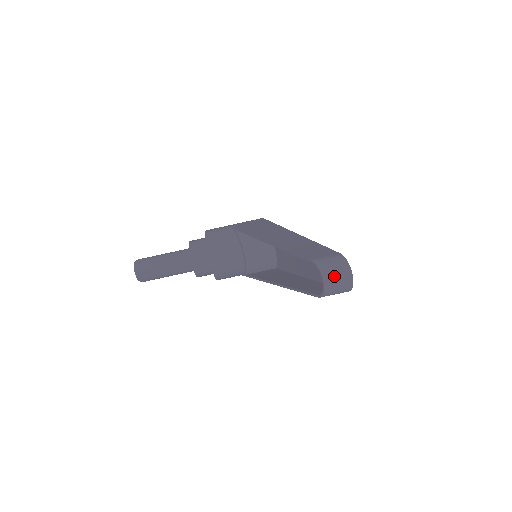
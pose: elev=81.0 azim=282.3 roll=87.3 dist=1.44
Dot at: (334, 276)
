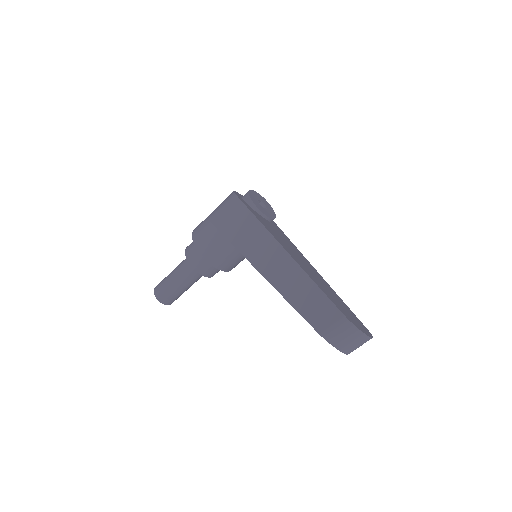
Dot at: (350, 345)
